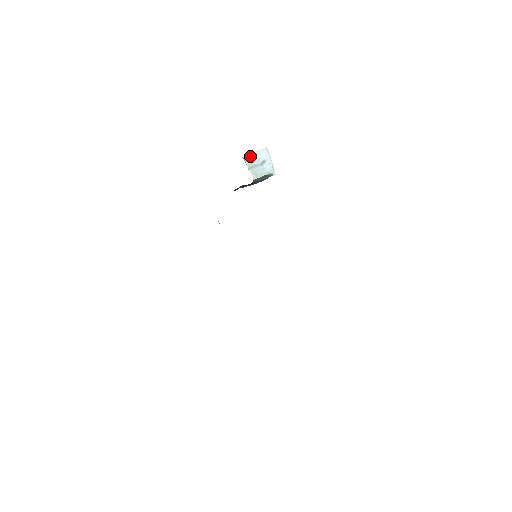
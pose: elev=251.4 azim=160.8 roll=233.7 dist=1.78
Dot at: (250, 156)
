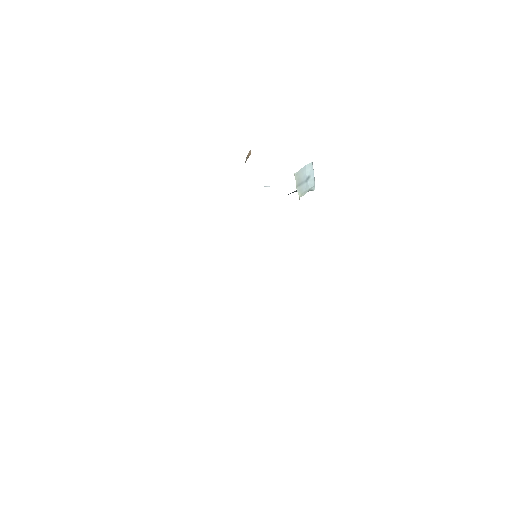
Dot at: (299, 172)
